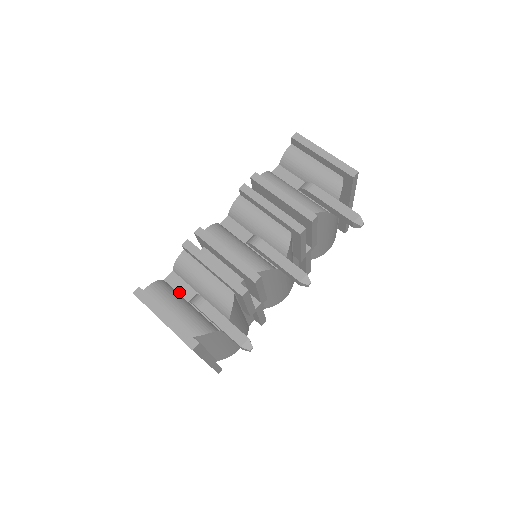
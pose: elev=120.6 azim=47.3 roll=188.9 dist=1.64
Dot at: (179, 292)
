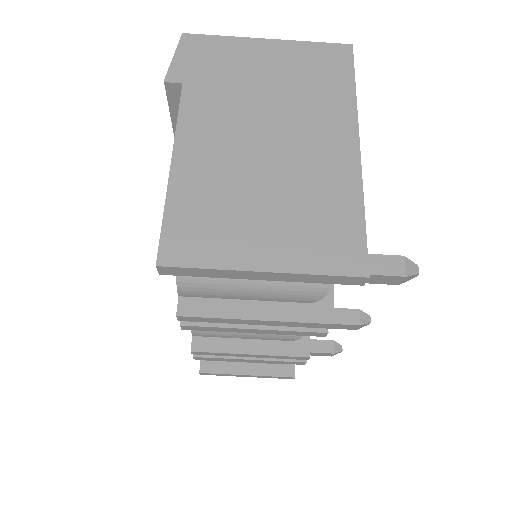
Dot at: occluded
